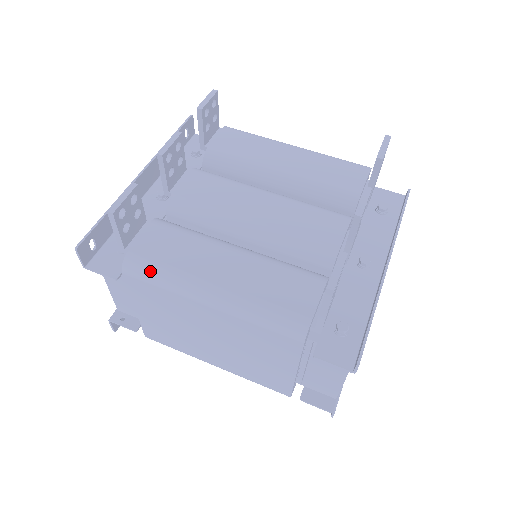
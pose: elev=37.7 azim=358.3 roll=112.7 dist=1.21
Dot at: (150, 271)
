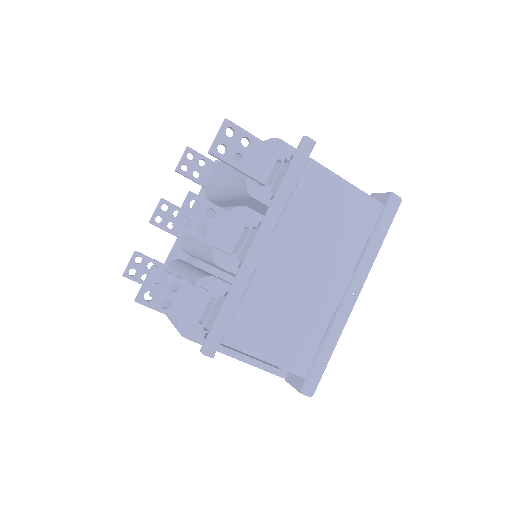
Dot at: occluded
